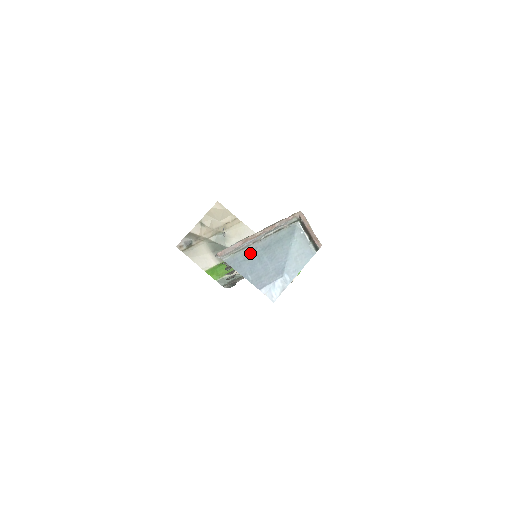
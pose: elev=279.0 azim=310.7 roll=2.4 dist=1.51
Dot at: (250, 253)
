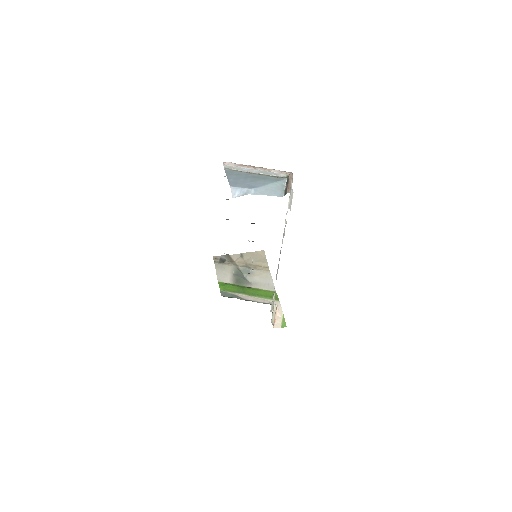
Dot at: (243, 174)
